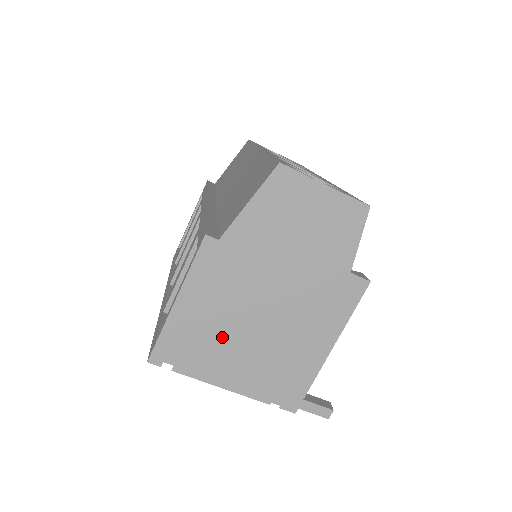
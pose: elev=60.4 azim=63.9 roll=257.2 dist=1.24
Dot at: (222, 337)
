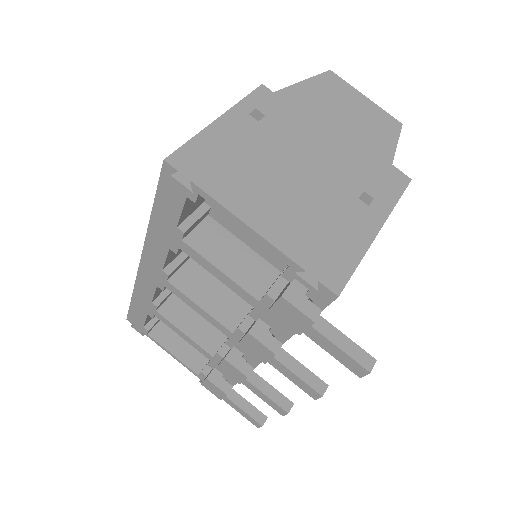
Dot at: (260, 169)
